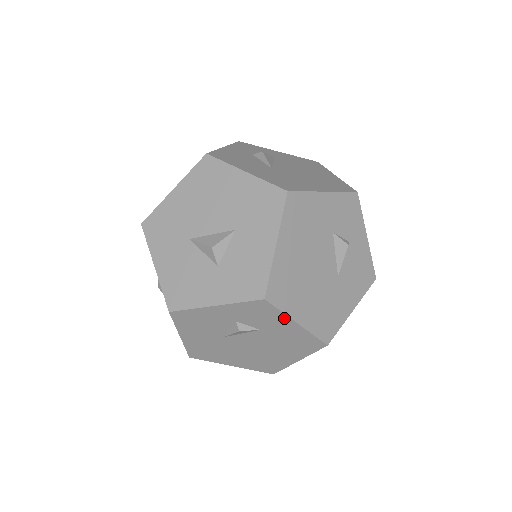
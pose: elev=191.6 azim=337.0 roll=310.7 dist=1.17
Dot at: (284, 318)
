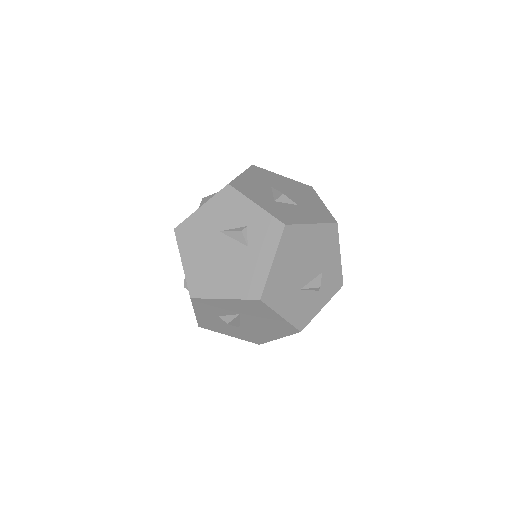
Dot at: (273, 250)
